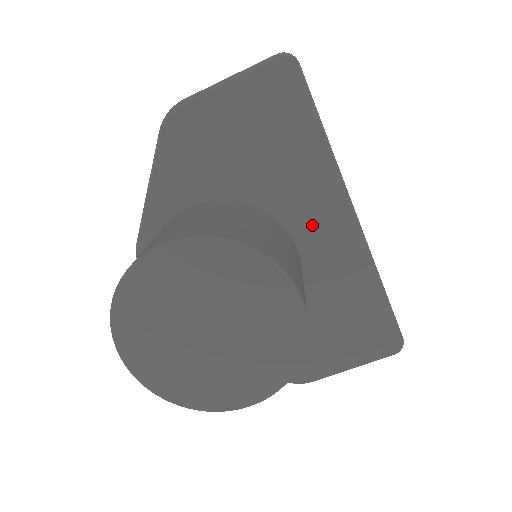
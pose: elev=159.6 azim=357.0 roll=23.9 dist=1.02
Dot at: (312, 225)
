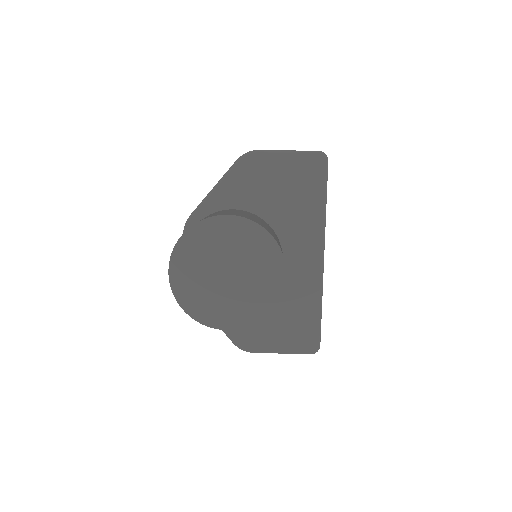
Dot at: (297, 251)
